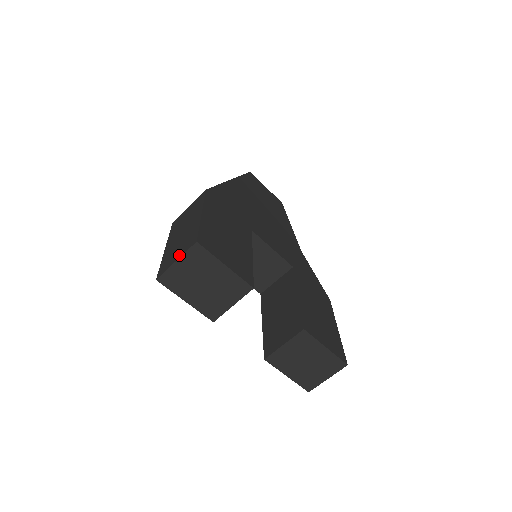
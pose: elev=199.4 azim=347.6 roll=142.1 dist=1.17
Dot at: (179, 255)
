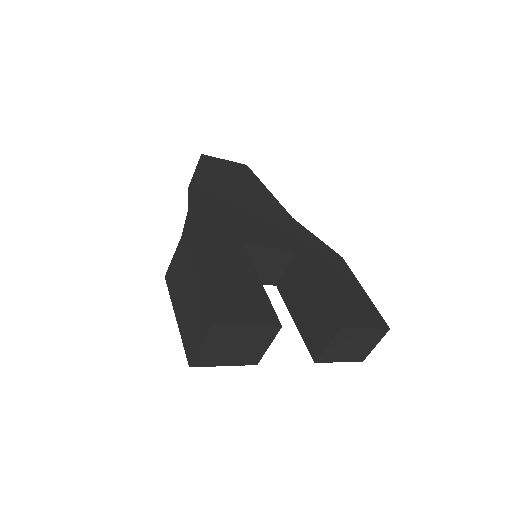
Dot at: (199, 339)
